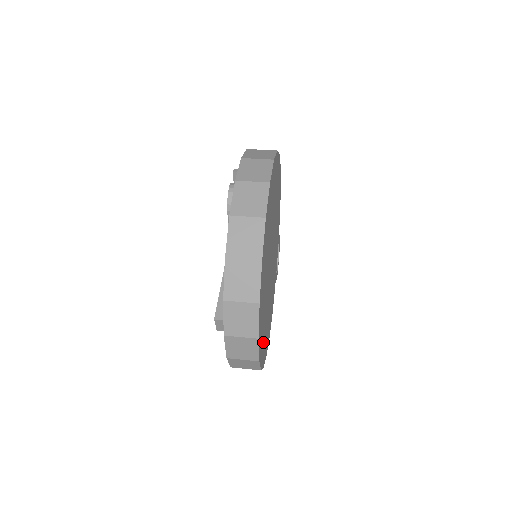
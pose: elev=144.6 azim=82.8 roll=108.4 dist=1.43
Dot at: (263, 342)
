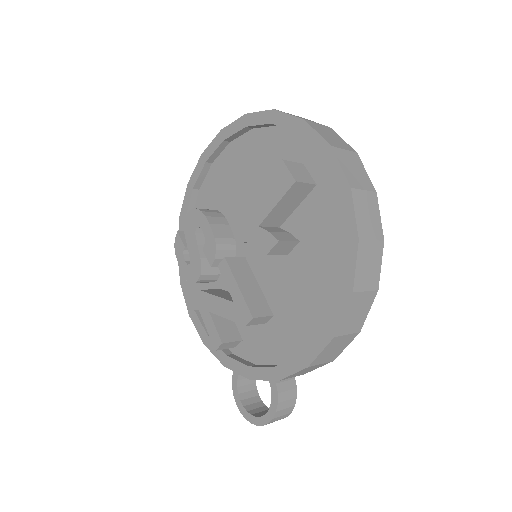
Dot at: occluded
